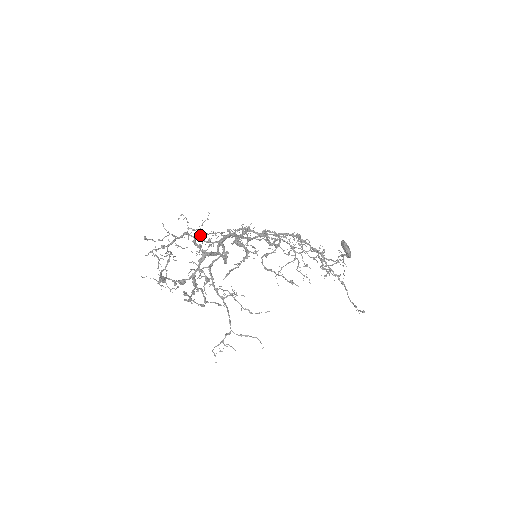
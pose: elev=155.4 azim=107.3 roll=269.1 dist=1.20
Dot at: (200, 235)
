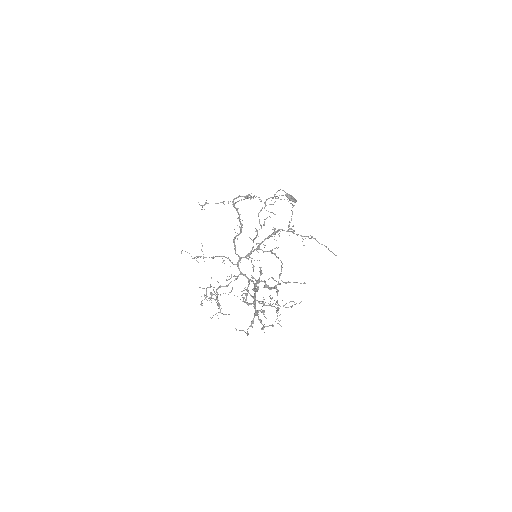
Dot at: occluded
